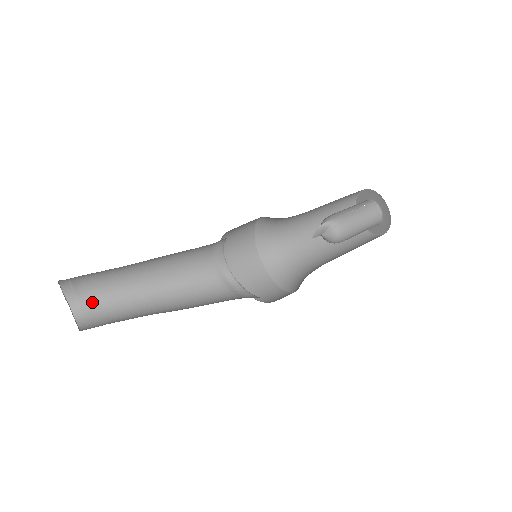
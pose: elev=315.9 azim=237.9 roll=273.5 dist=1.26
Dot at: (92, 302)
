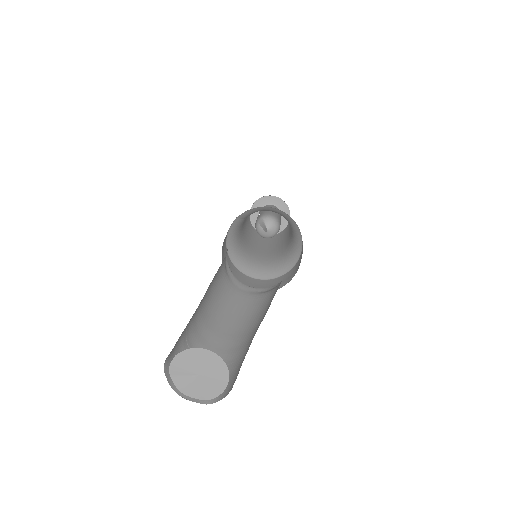
Dot at: occluded
